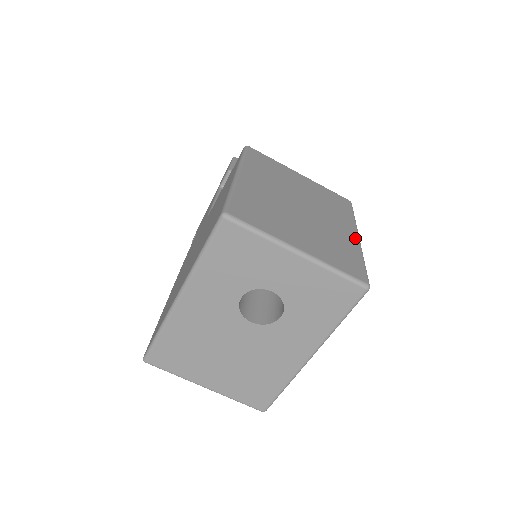
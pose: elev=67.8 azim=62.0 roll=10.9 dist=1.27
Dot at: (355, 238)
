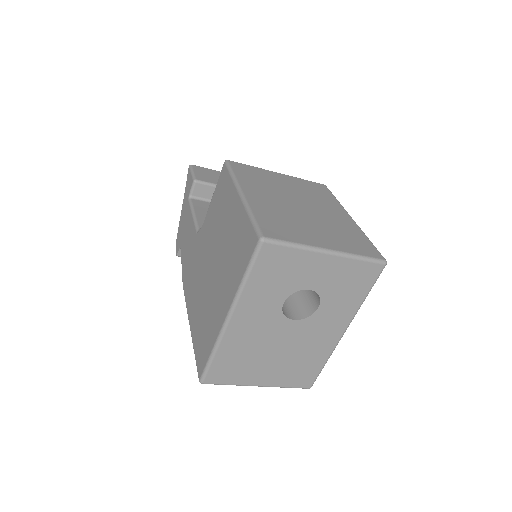
Dot at: (351, 220)
